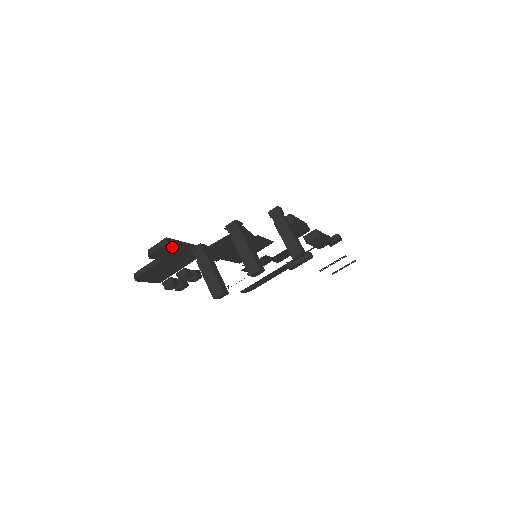
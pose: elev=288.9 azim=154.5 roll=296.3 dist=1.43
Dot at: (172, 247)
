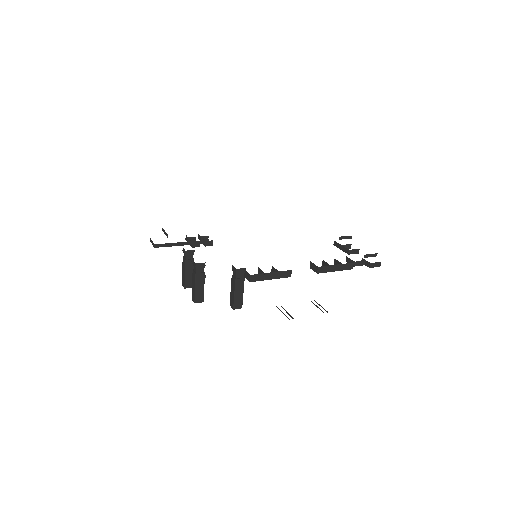
Dot at: (165, 245)
